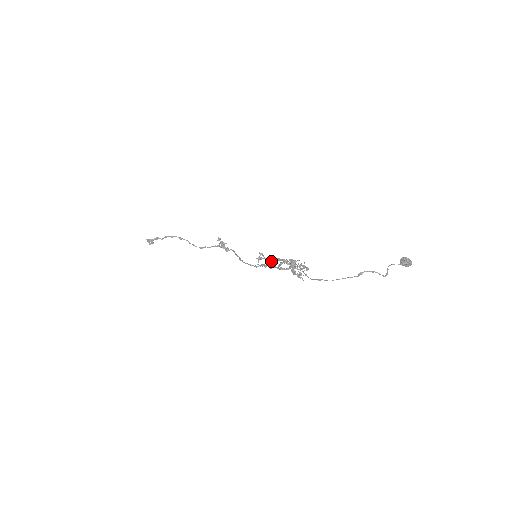
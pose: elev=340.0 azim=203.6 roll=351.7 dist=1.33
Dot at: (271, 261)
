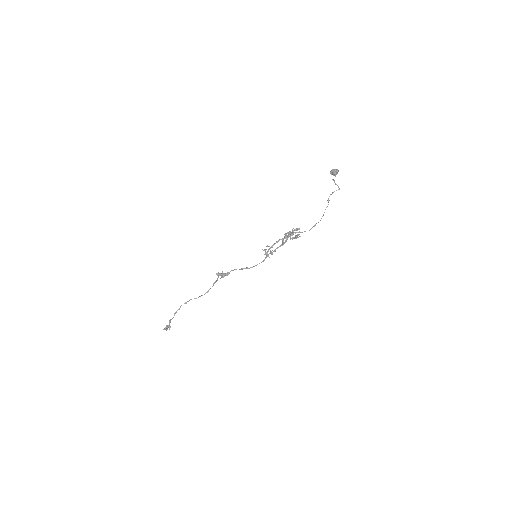
Dot at: occluded
